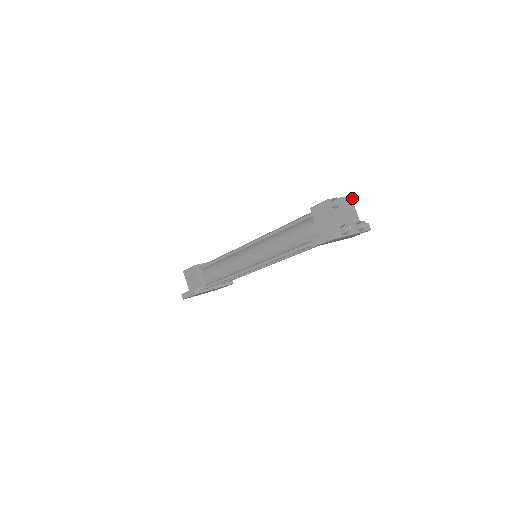
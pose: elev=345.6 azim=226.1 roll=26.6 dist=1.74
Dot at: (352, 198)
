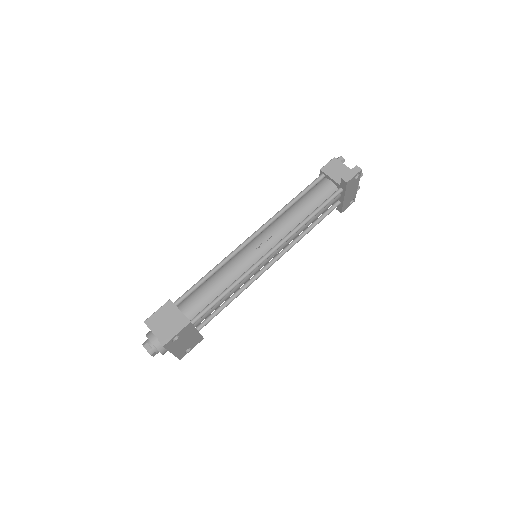
Dot at: occluded
